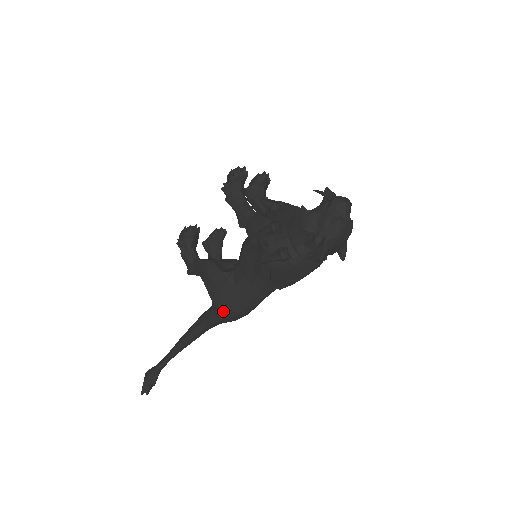
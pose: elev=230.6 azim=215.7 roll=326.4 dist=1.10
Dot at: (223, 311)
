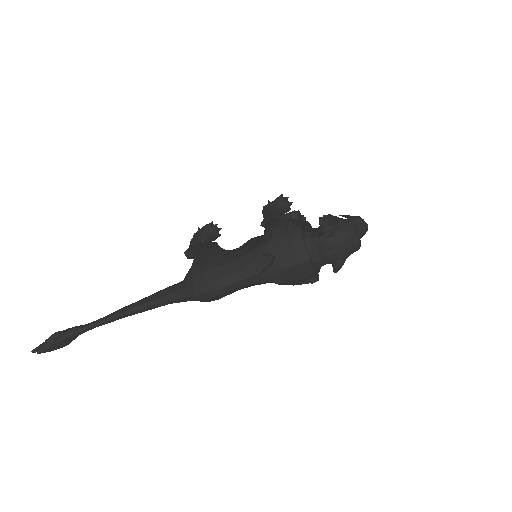
Dot at: (195, 275)
